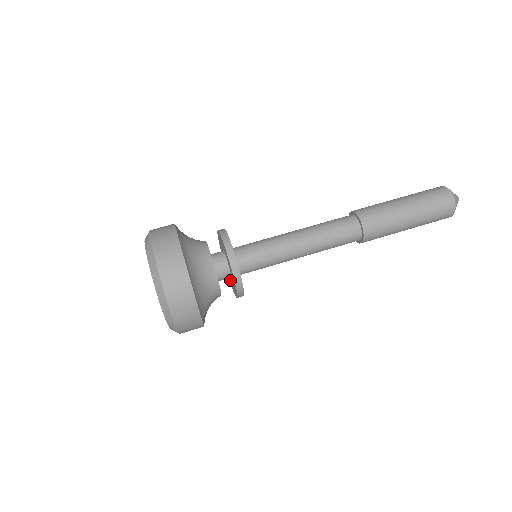
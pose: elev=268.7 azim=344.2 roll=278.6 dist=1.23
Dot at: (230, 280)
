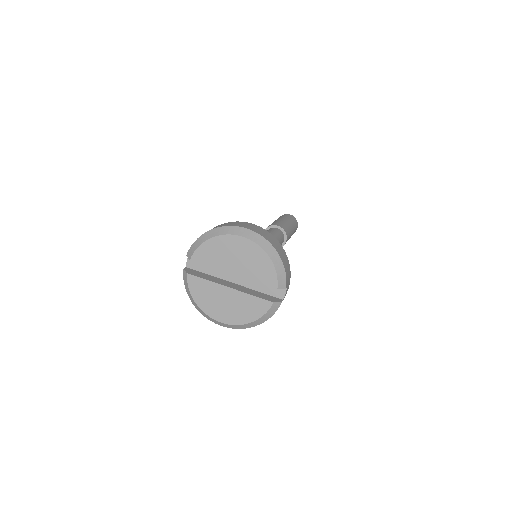
Dot at: occluded
